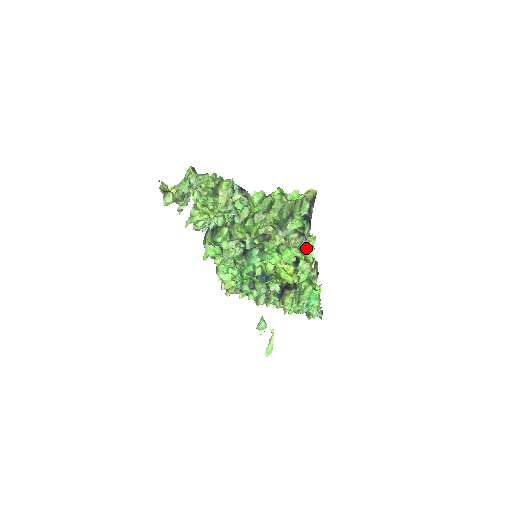
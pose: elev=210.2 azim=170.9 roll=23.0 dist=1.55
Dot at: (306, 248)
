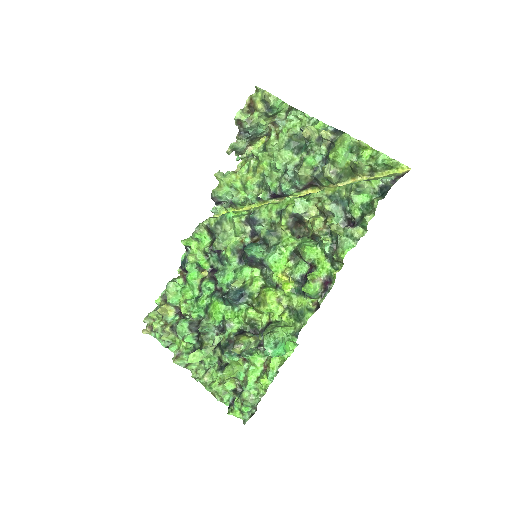
Dot at: (348, 239)
